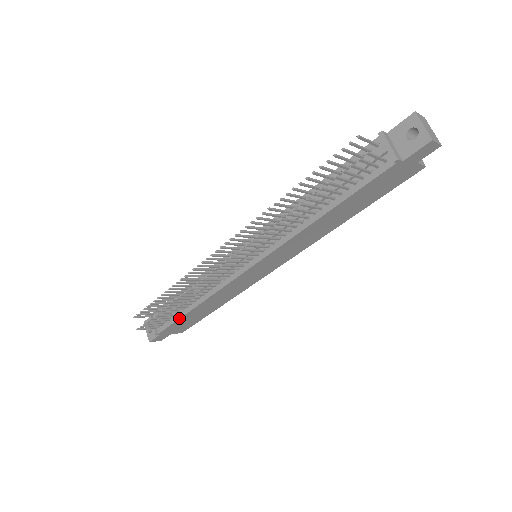
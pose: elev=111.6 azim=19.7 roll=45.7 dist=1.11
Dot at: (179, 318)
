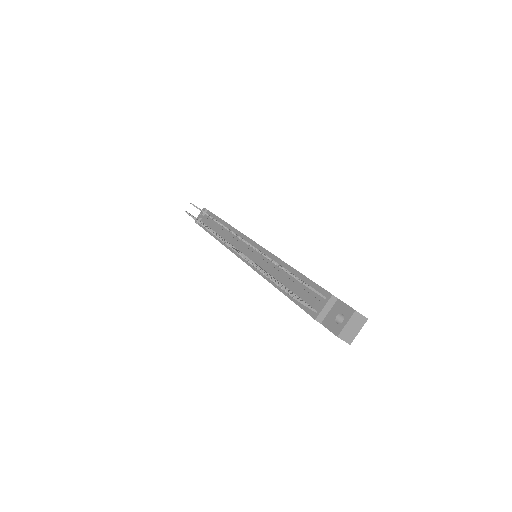
Dot at: (208, 232)
